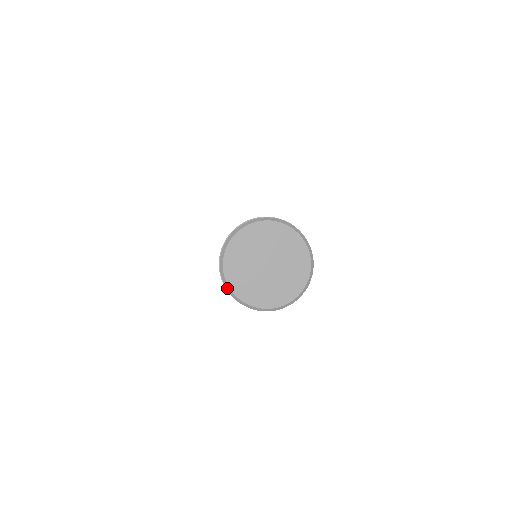
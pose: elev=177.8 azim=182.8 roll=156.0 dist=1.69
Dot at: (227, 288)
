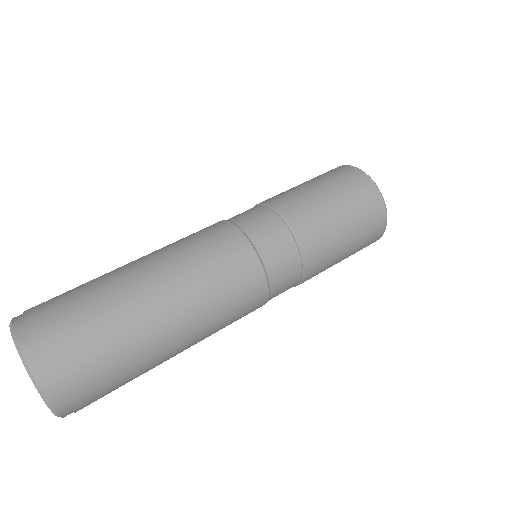
Dot at: occluded
